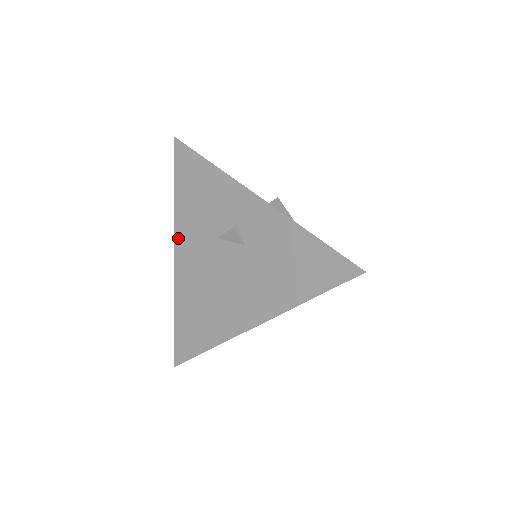
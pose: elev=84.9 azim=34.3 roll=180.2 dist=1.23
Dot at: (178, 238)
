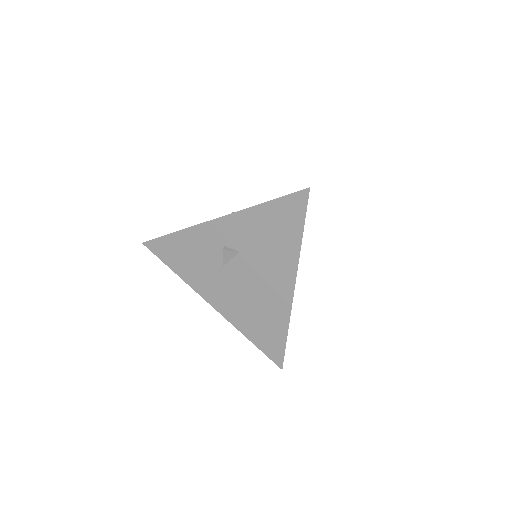
Dot at: (203, 294)
